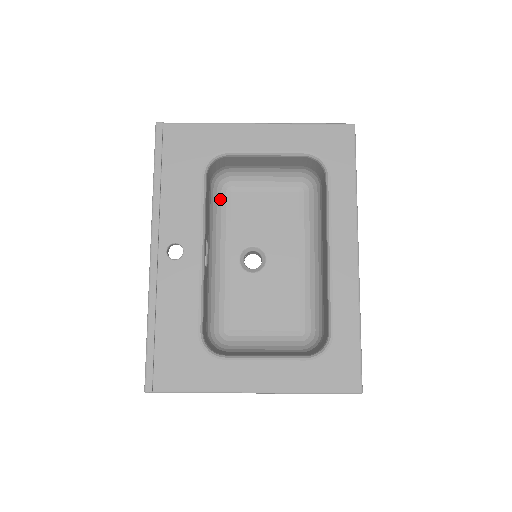
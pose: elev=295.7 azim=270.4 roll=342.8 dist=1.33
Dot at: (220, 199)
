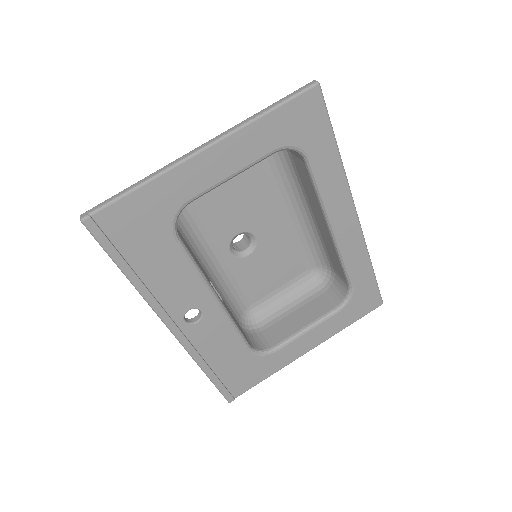
Dot at: (182, 215)
